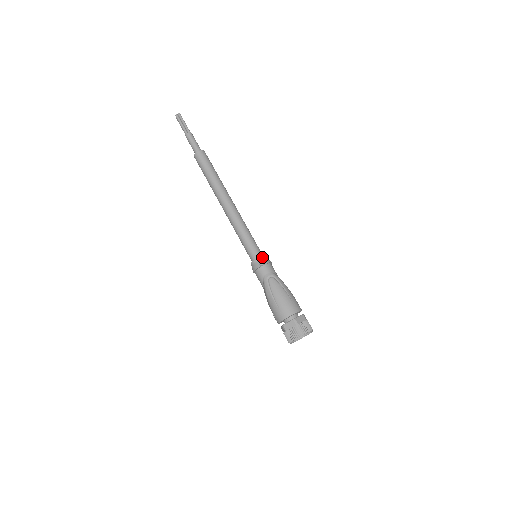
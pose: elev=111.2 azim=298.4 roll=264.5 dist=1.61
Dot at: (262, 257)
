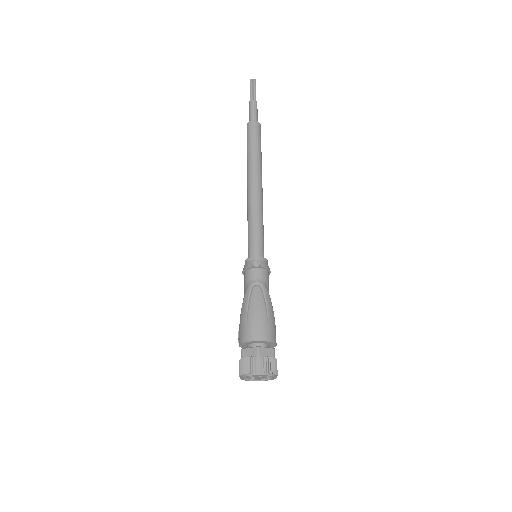
Dot at: (260, 258)
